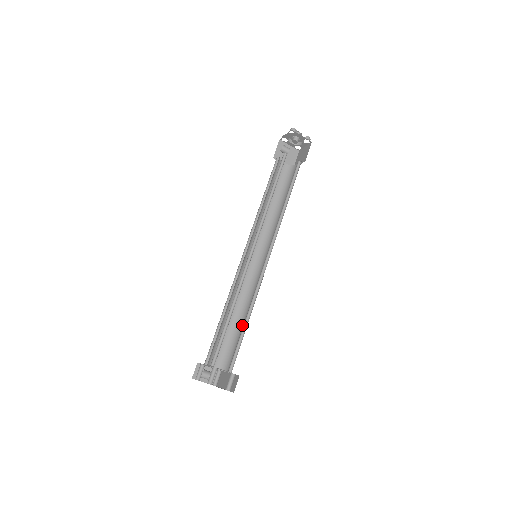
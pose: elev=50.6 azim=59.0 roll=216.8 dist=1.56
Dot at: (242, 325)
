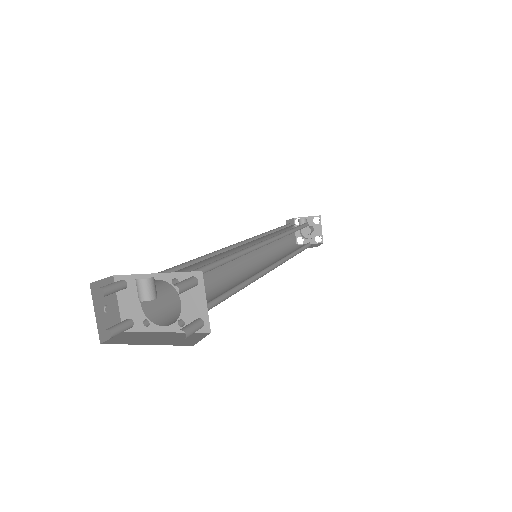
Dot at: (209, 297)
